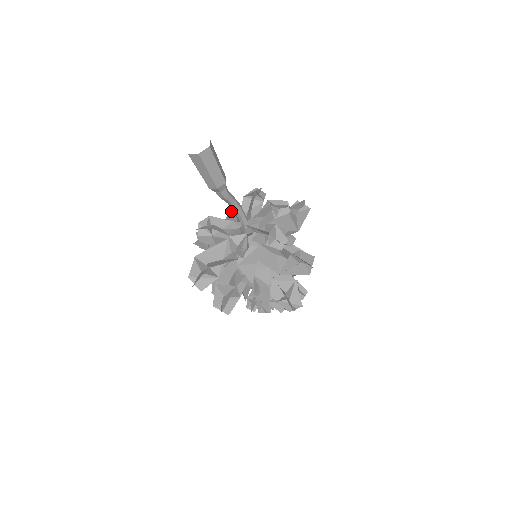
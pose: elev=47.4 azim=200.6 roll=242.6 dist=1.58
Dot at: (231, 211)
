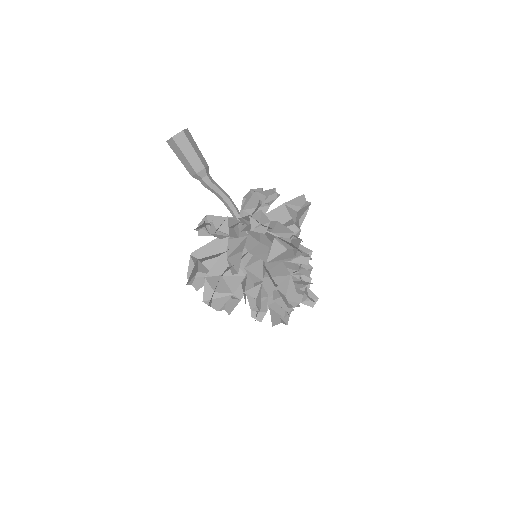
Dot at: occluded
